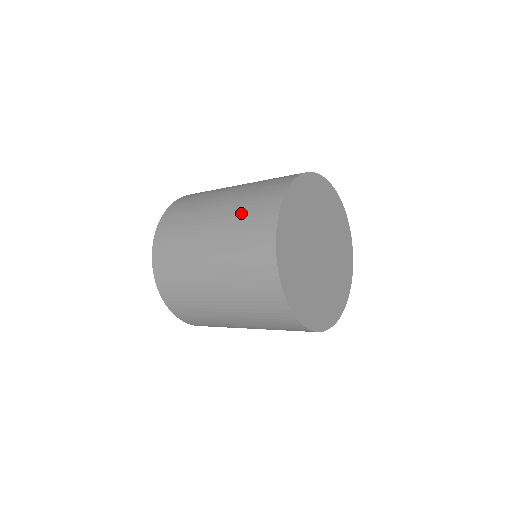
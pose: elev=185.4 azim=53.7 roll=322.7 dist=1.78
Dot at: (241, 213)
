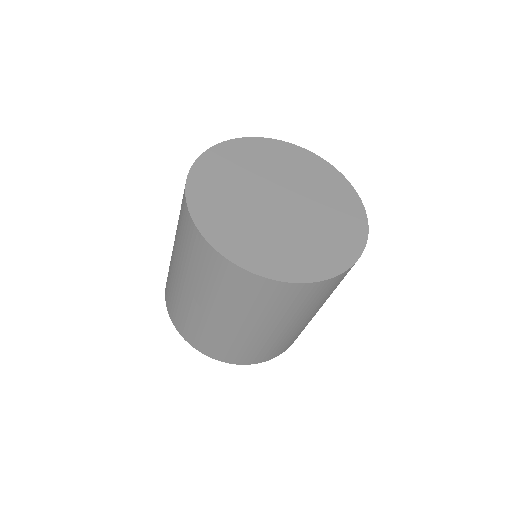
Dot at: occluded
